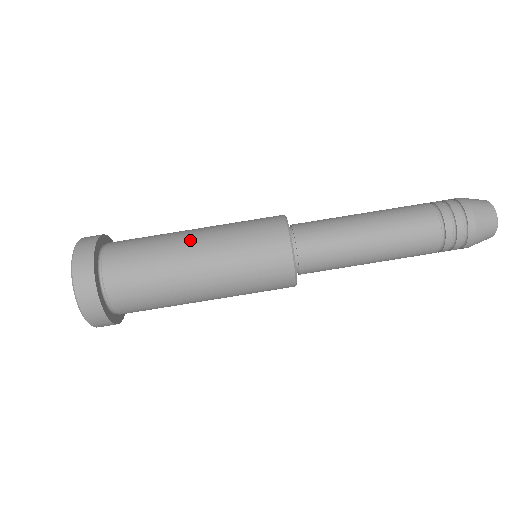
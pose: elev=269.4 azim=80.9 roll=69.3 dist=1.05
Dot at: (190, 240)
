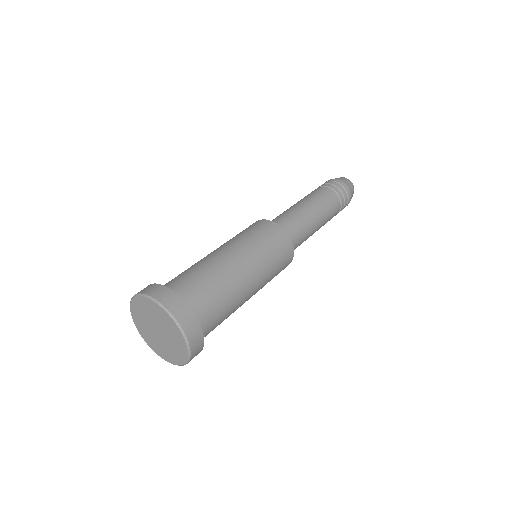
Dot at: occluded
